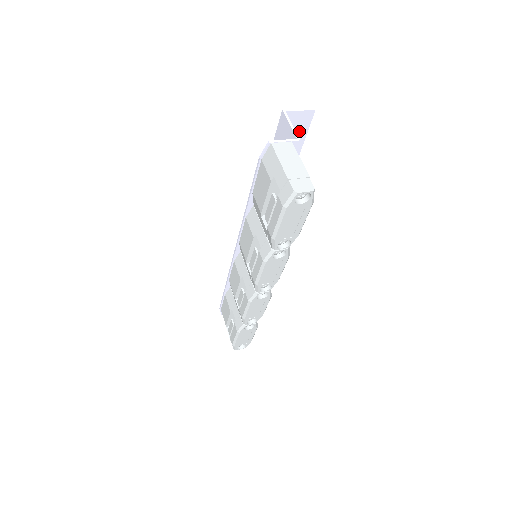
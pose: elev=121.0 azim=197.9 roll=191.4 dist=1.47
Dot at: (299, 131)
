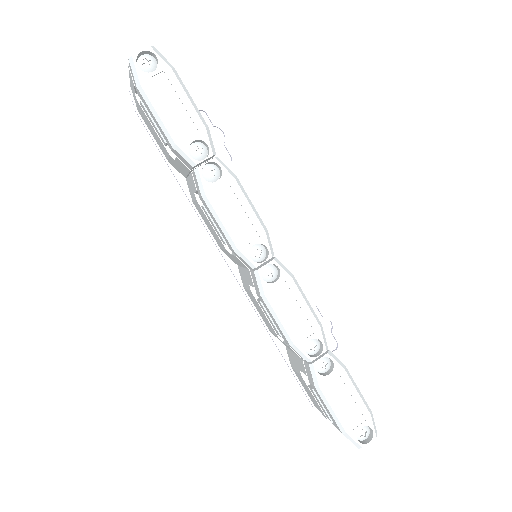
Dot at: (196, 101)
